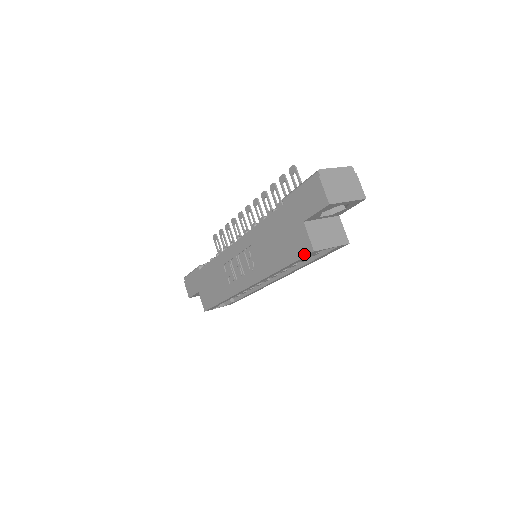
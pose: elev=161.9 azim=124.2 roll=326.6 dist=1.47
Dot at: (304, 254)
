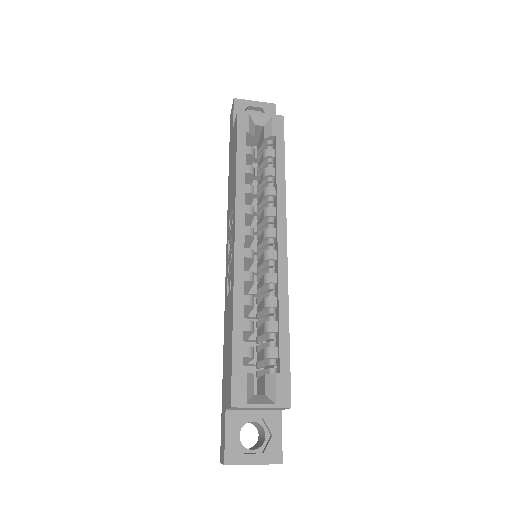
Dot at: (236, 124)
